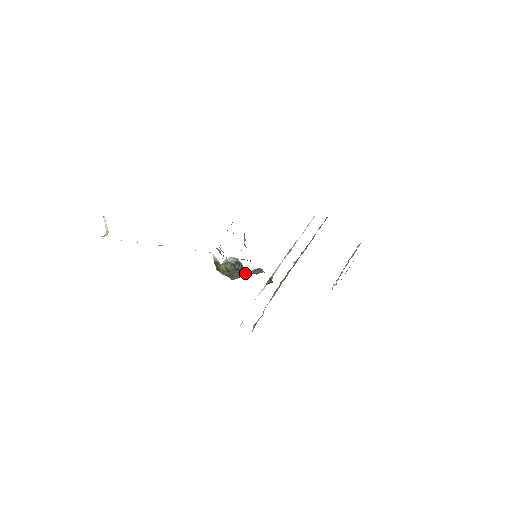
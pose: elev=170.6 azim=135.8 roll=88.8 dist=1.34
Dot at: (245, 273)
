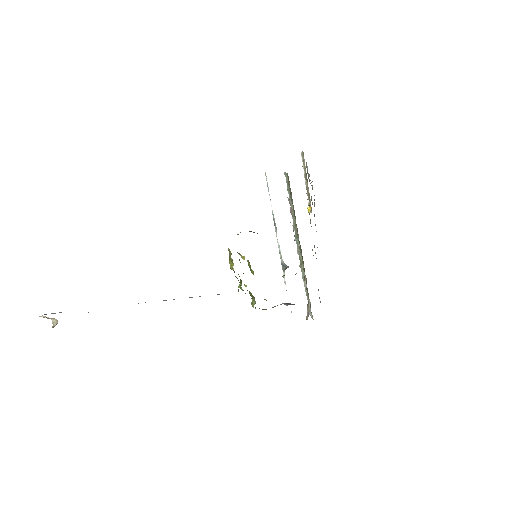
Dot at: occluded
